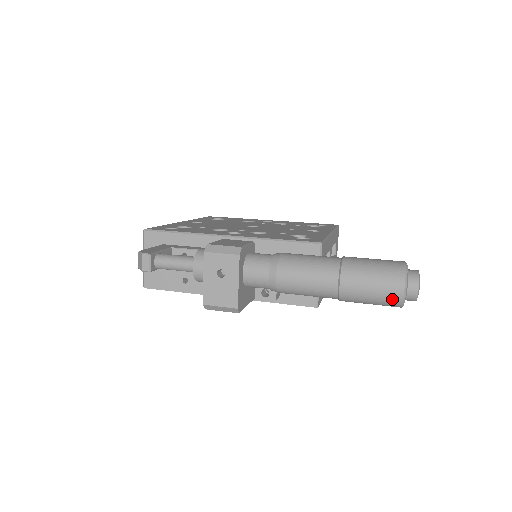
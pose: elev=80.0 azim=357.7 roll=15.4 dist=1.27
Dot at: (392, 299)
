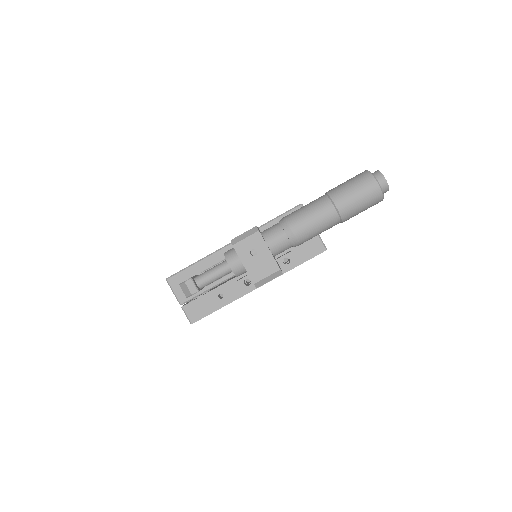
Dot at: (375, 195)
